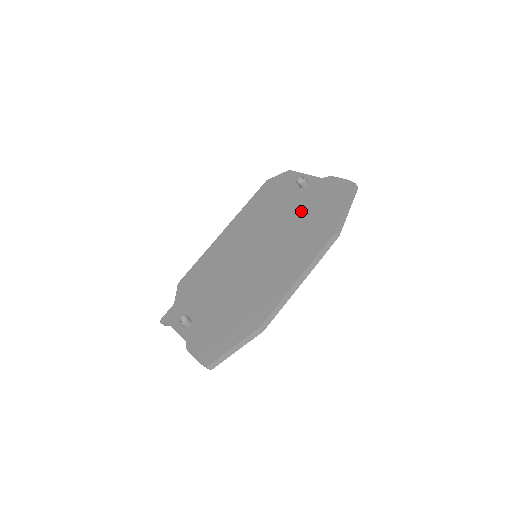
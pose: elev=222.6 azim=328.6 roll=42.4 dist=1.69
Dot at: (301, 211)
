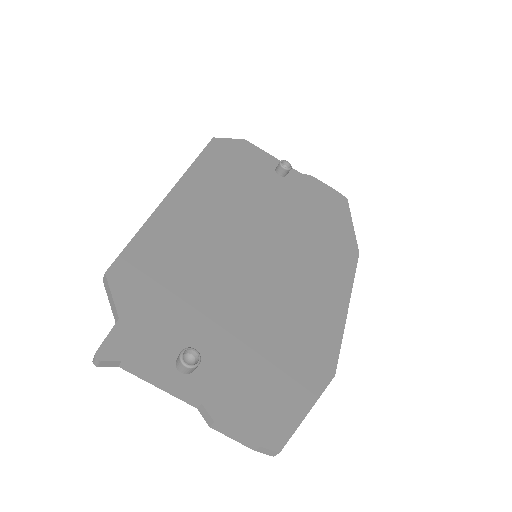
Dot at: (298, 209)
